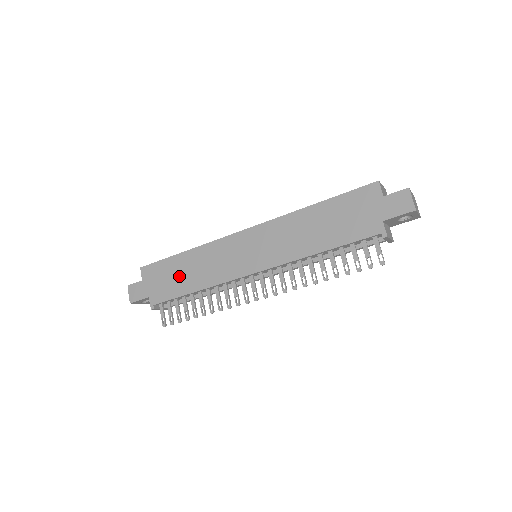
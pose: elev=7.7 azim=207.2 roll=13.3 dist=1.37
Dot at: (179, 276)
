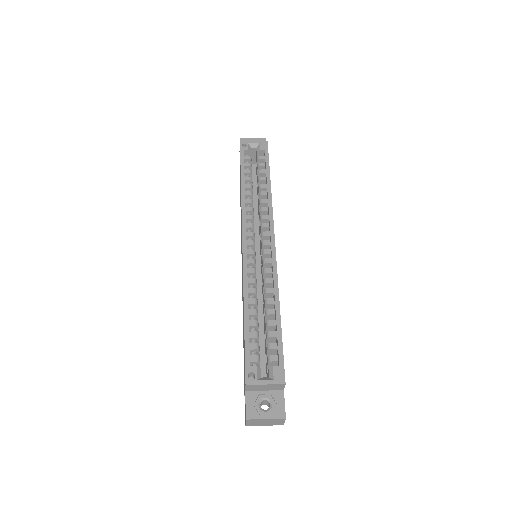
Dot at: (240, 190)
